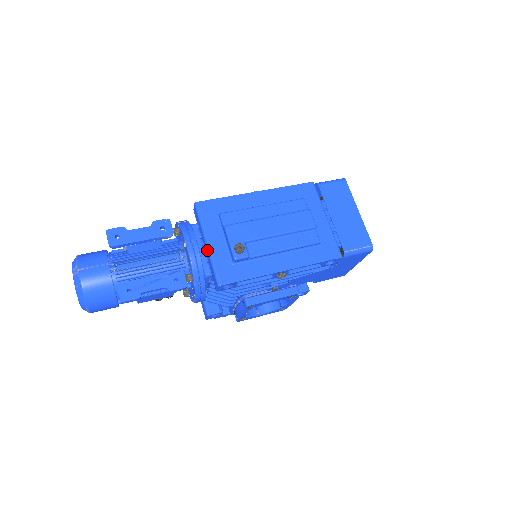
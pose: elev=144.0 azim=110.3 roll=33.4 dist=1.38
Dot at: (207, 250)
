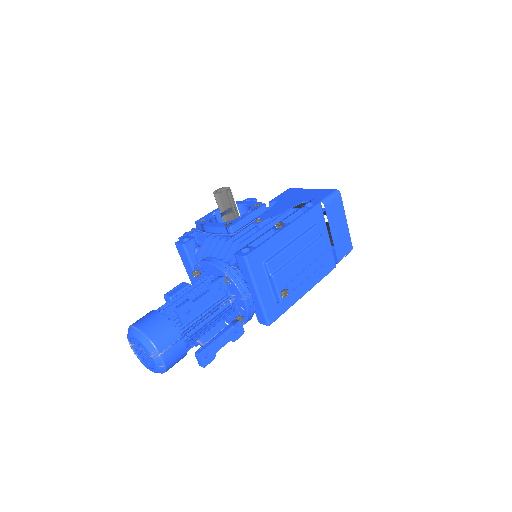
Dot at: (257, 298)
